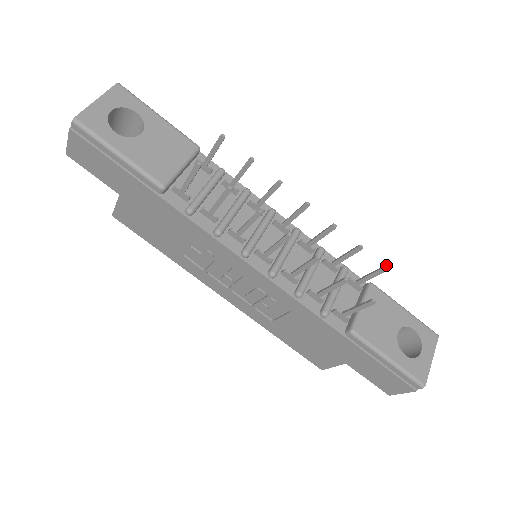
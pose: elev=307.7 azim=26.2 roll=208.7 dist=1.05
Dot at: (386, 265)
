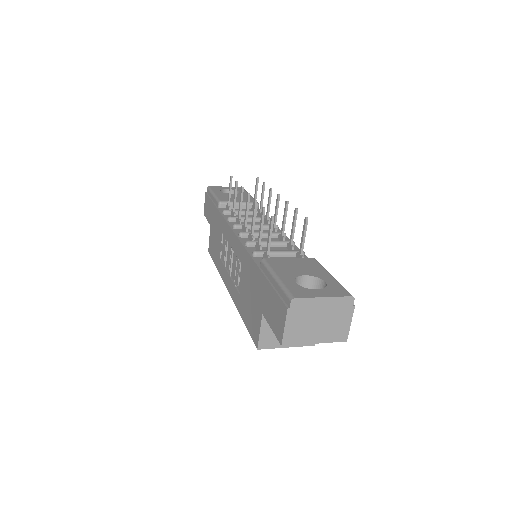
Dot at: (307, 217)
